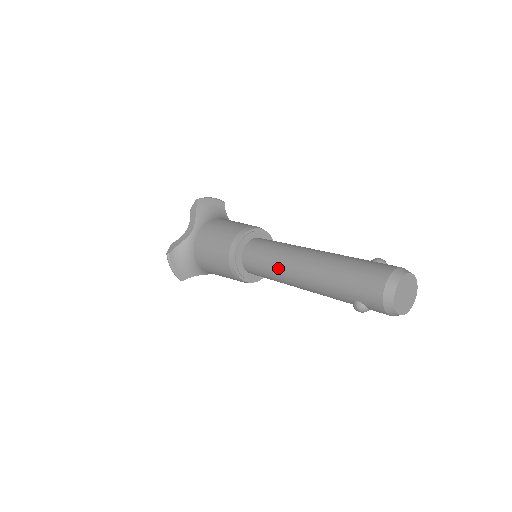
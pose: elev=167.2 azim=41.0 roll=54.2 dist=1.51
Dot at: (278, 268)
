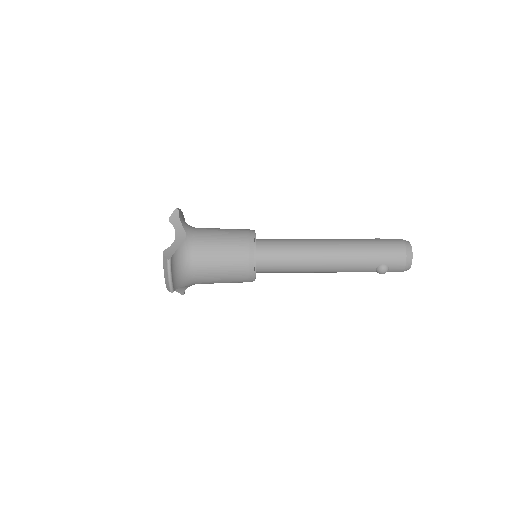
Dot at: (304, 255)
